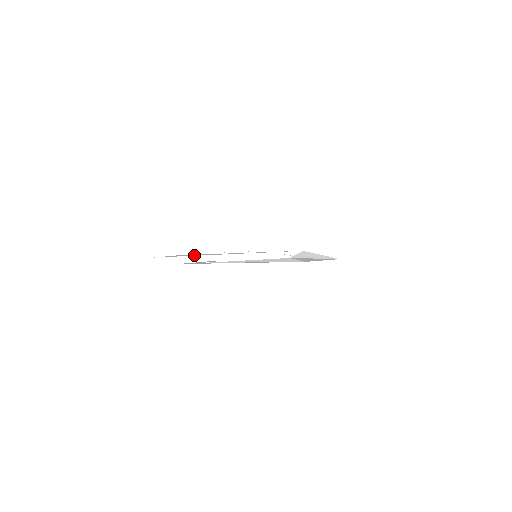
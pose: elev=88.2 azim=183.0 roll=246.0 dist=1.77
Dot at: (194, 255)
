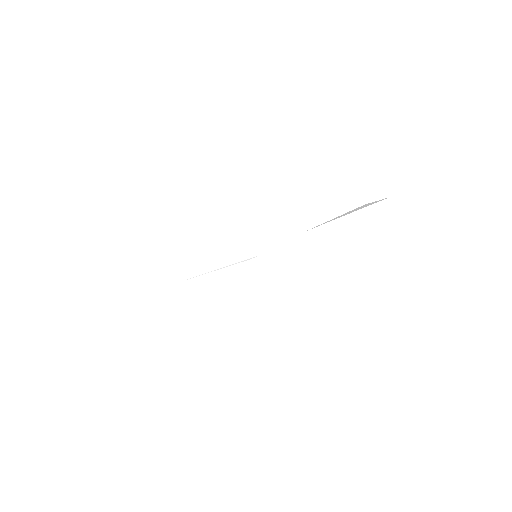
Dot at: occluded
